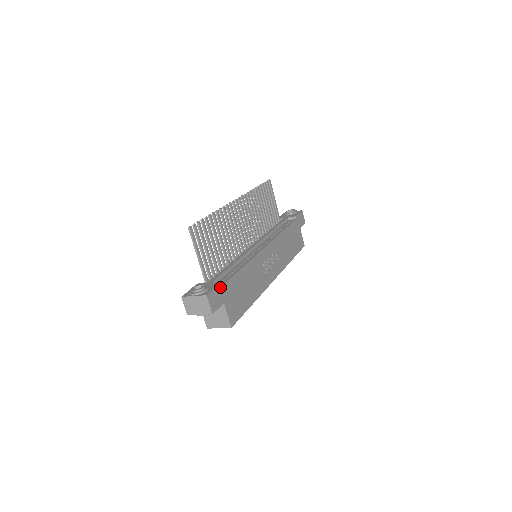
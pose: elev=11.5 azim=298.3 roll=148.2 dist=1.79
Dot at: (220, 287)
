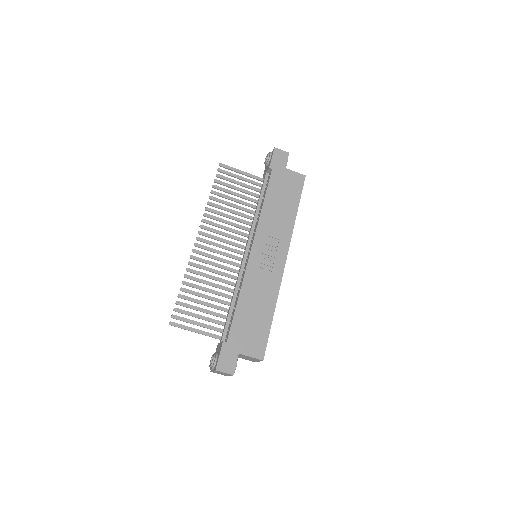
Dot at: (224, 348)
